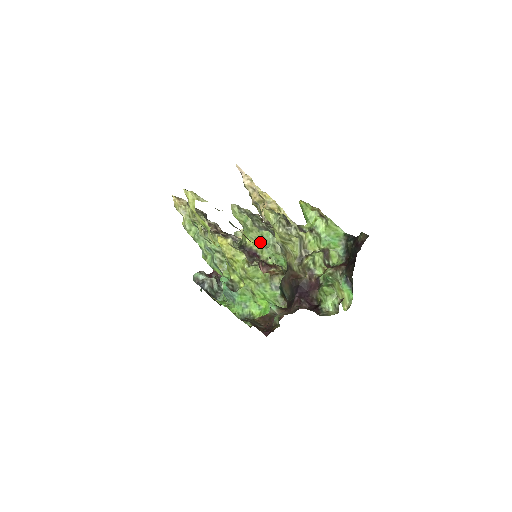
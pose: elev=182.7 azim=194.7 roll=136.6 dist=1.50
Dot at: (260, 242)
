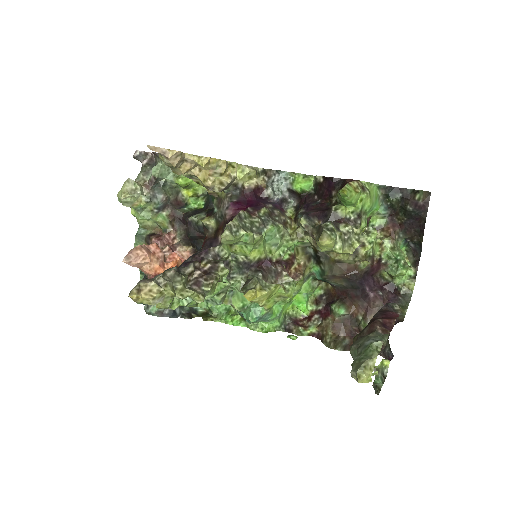
Dot at: (264, 244)
